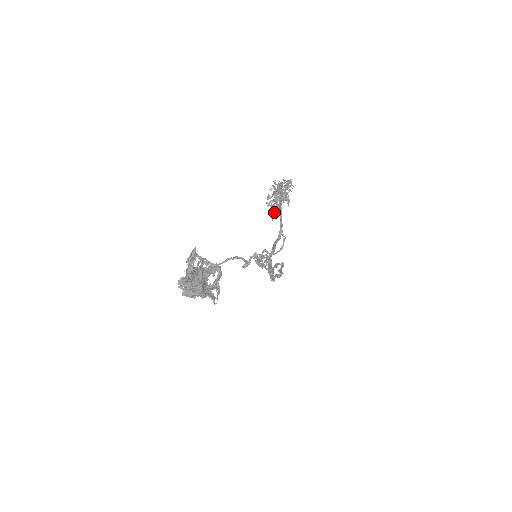
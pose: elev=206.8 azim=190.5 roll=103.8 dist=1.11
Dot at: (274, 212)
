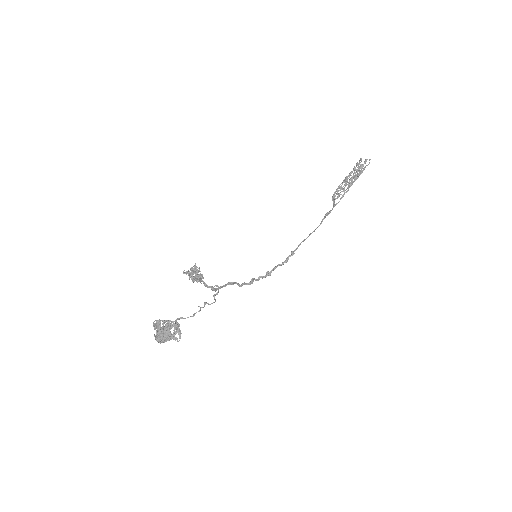
Dot at: (200, 281)
